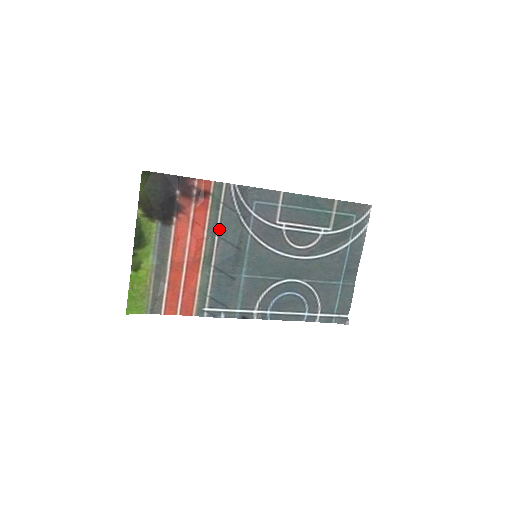
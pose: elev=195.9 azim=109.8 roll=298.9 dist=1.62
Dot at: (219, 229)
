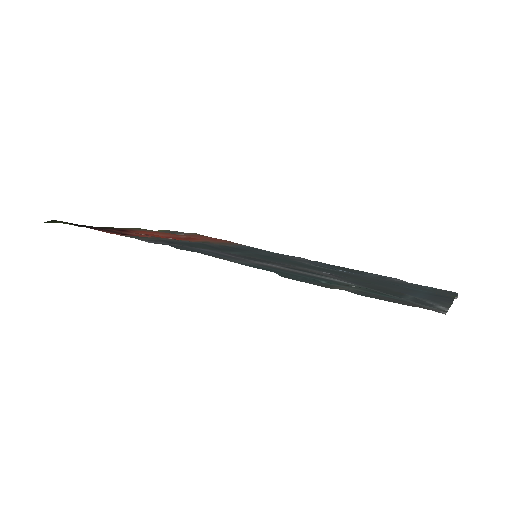
Dot at: (184, 241)
